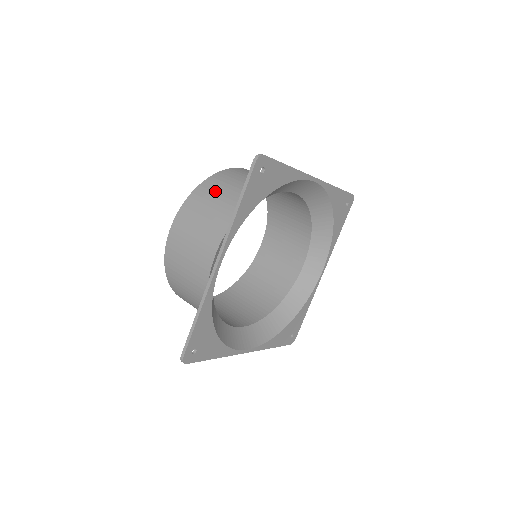
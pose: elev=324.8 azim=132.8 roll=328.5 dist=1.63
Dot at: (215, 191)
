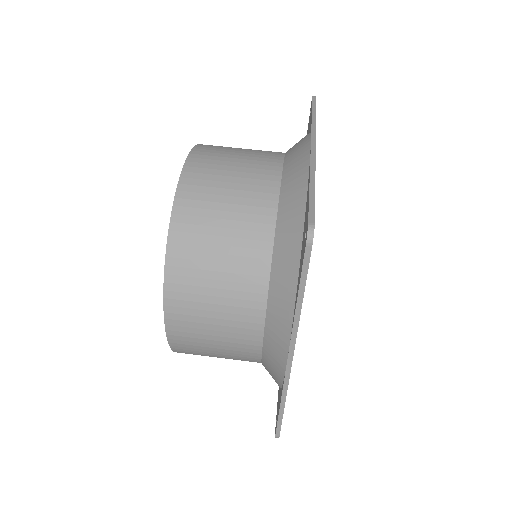
Dot at: (202, 250)
